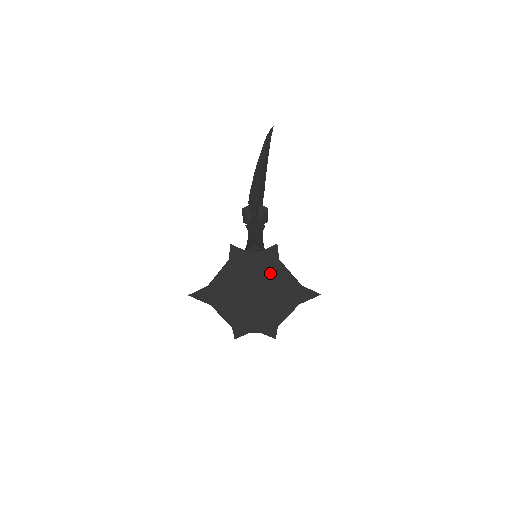
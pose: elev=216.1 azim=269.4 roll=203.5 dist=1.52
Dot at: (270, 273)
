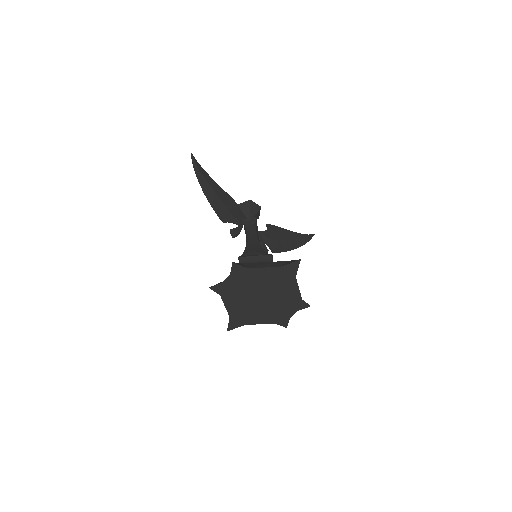
Dot at: (253, 279)
